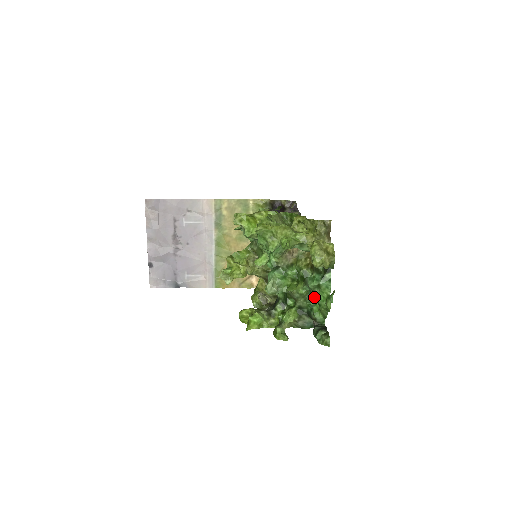
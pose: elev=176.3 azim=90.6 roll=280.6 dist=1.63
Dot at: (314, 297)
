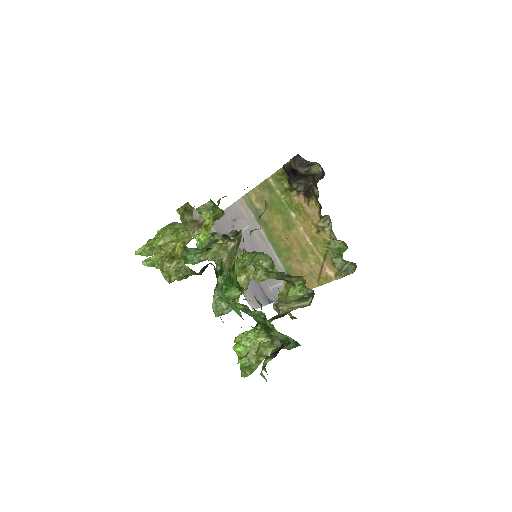
Dot at: occluded
